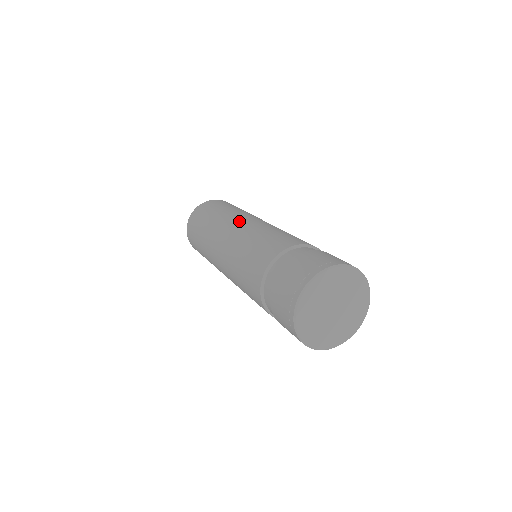
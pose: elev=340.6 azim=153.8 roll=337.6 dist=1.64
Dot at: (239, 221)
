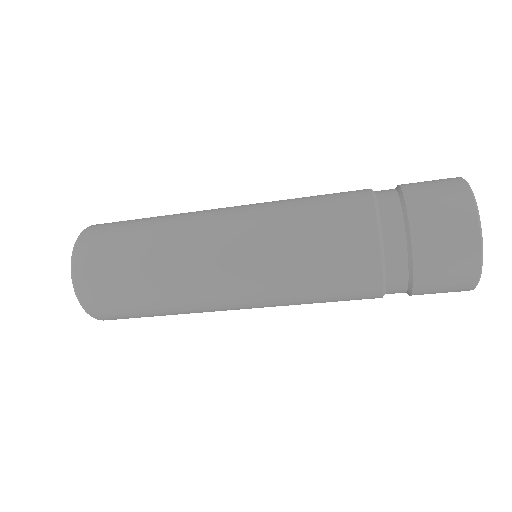
Dot at: occluded
